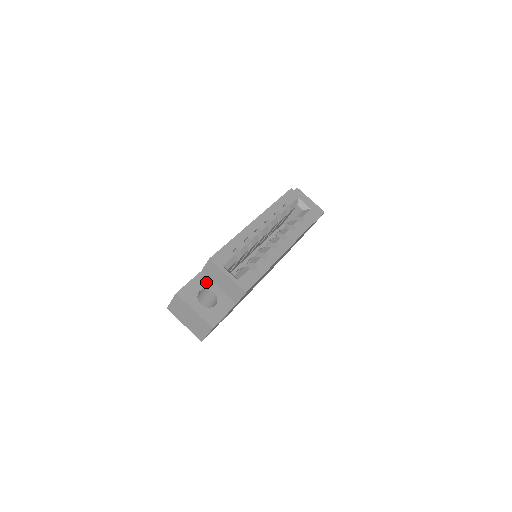
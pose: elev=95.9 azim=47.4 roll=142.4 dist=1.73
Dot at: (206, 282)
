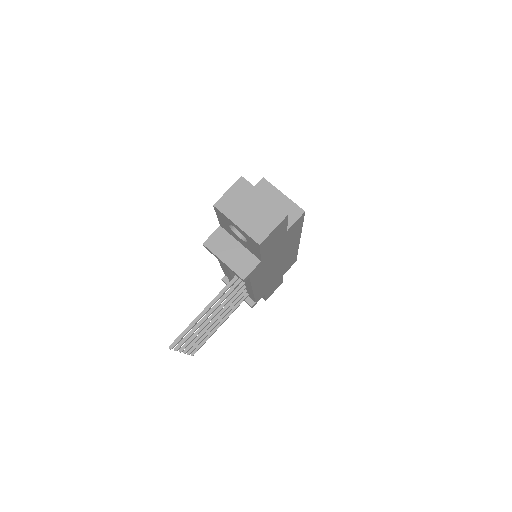
Dot at: occluded
